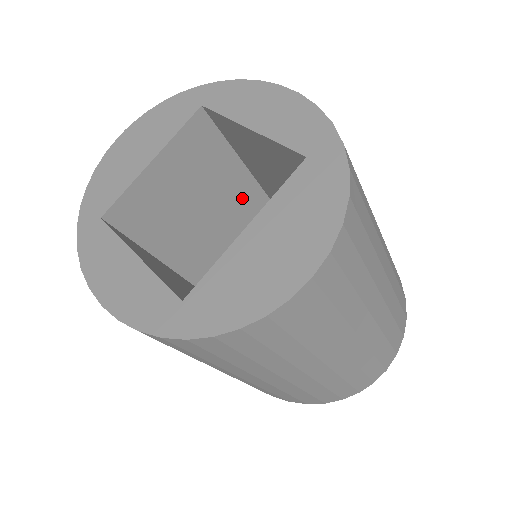
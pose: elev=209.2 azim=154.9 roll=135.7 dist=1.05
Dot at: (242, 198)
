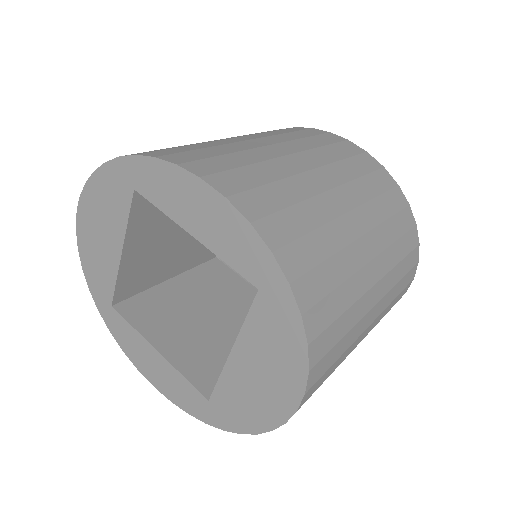
Dot at: occluded
